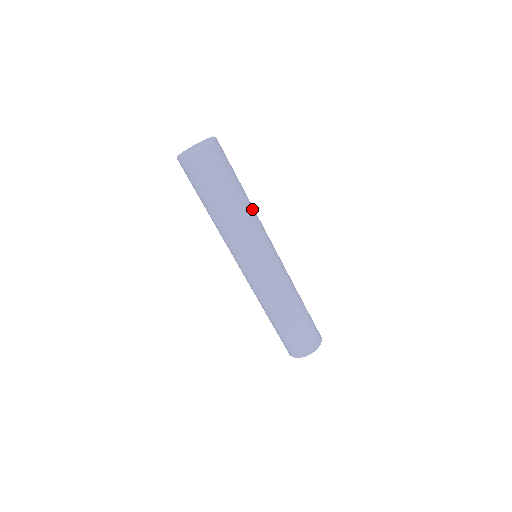
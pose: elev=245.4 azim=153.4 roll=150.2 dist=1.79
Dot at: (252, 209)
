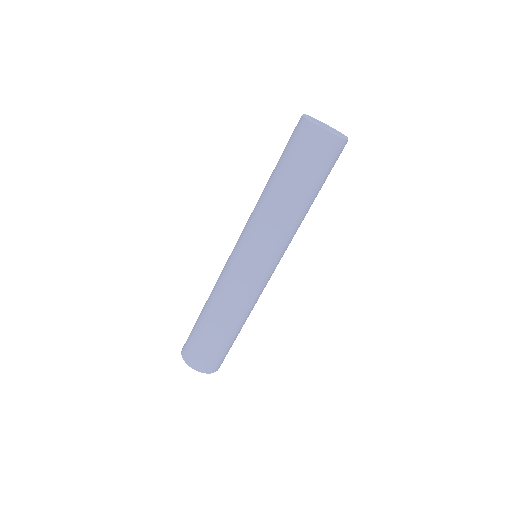
Dot at: (300, 222)
